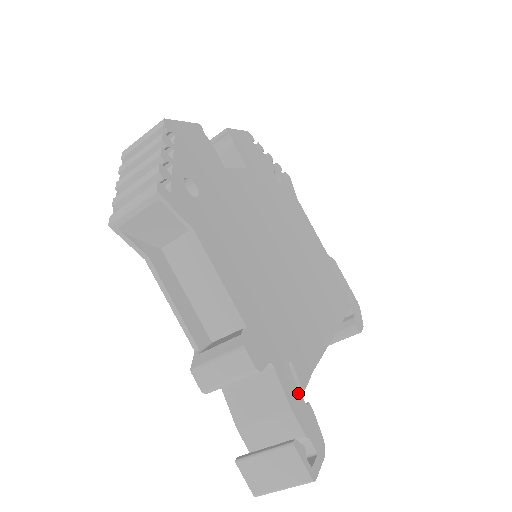
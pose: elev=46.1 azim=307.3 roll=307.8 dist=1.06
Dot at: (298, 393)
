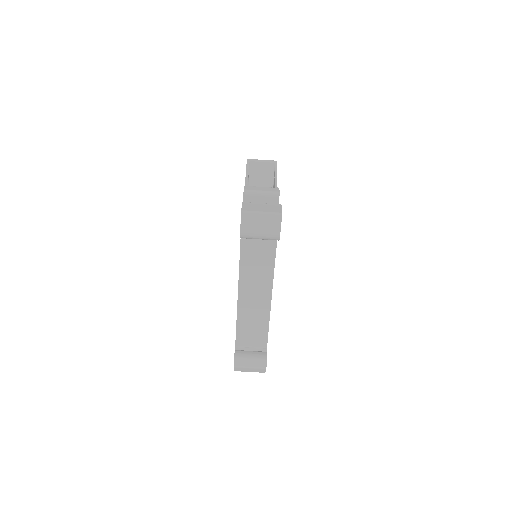
Dot at: occluded
